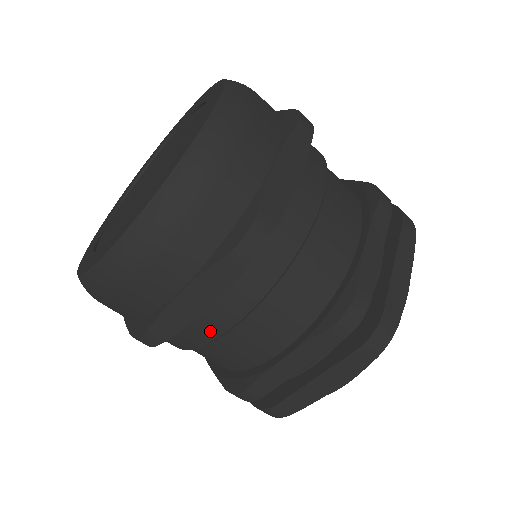
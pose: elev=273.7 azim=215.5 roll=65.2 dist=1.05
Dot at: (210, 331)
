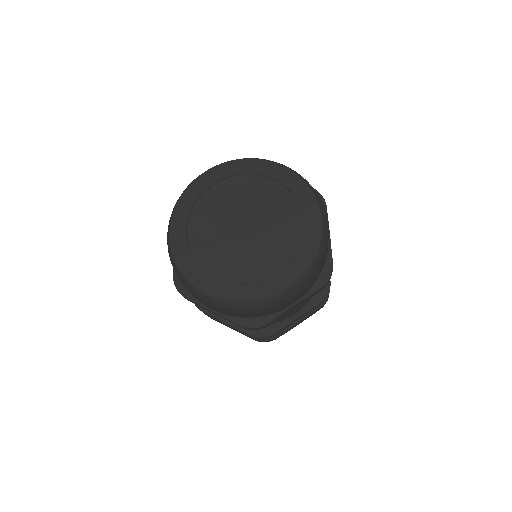
Dot at: occluded
